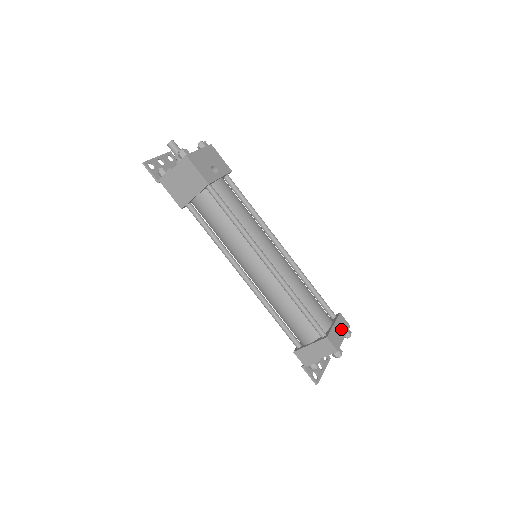
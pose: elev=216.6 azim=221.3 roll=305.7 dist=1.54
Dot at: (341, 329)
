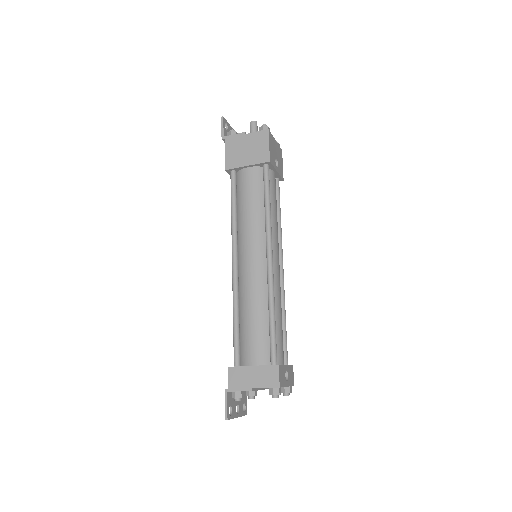
Dot at: (289, 377)
